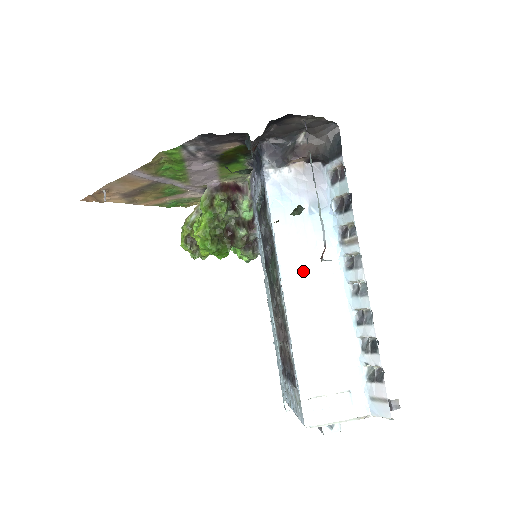
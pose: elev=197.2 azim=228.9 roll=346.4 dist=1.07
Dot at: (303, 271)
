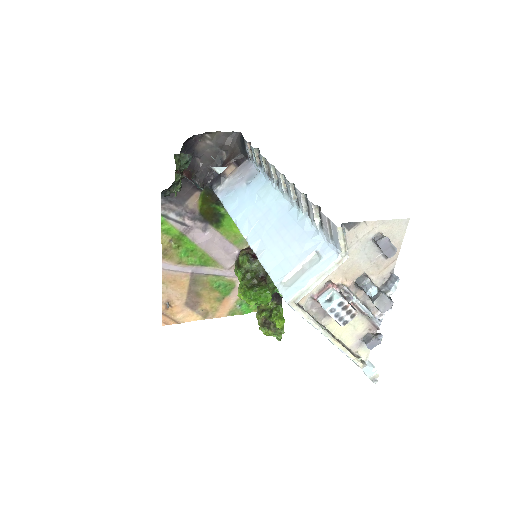
Dot at: (252, 214)
